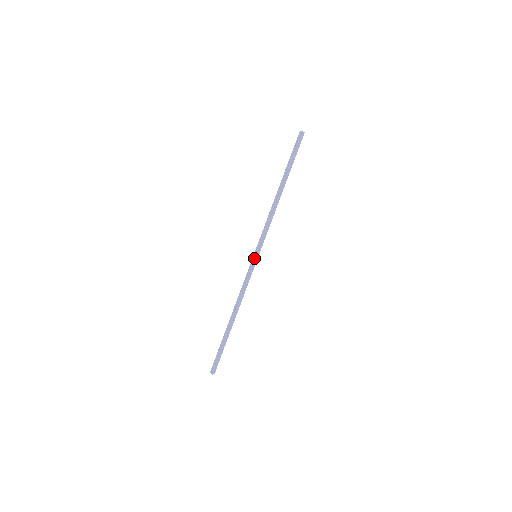
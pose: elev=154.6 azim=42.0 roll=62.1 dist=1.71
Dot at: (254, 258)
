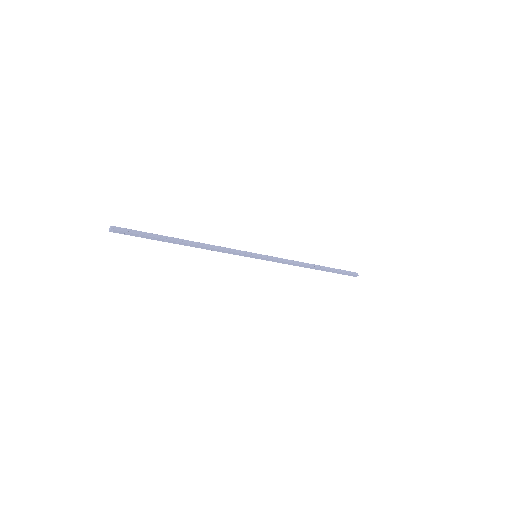
Dot at: (254, 254)
